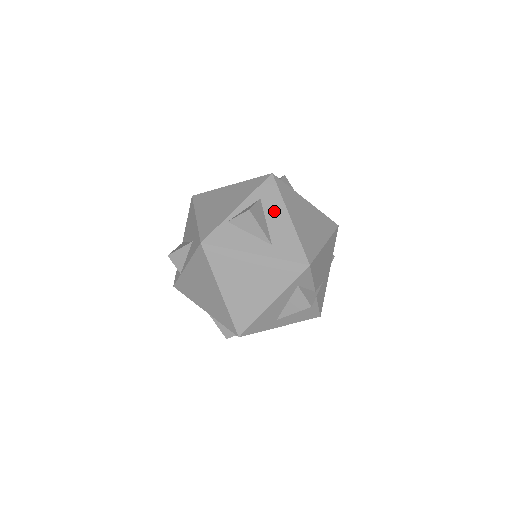
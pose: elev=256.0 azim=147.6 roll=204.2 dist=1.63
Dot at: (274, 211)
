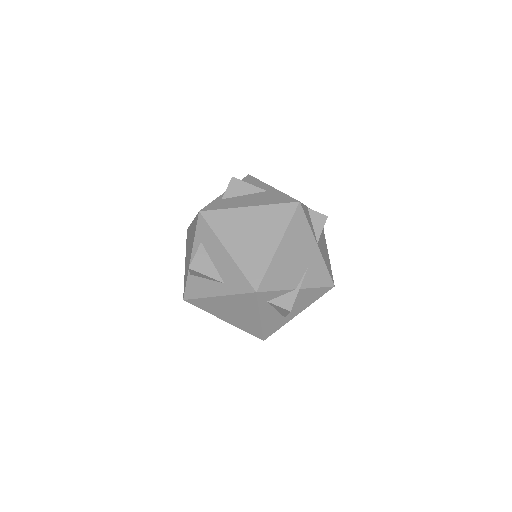
Dot at: (214, 250)
